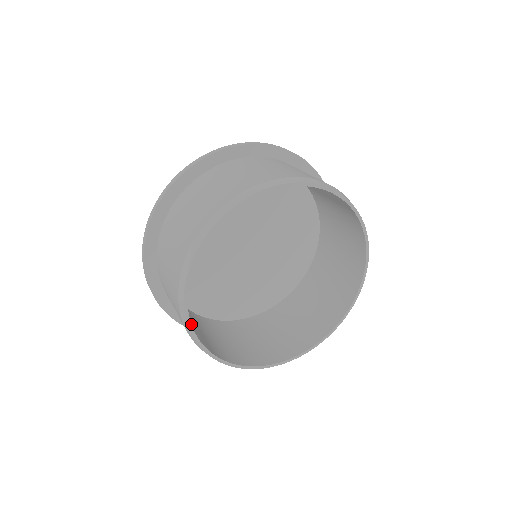
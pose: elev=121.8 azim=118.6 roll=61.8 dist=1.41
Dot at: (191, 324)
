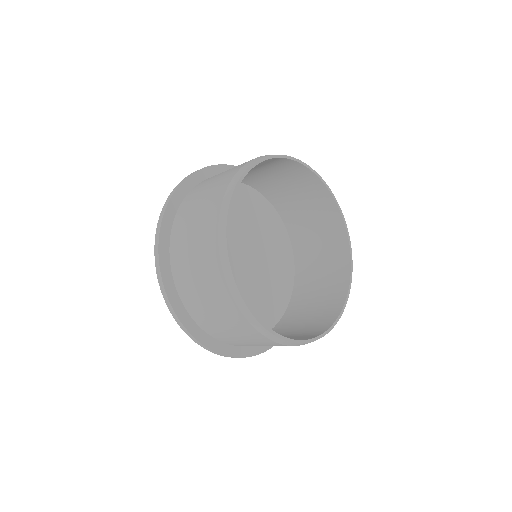
Dot at: occluded
